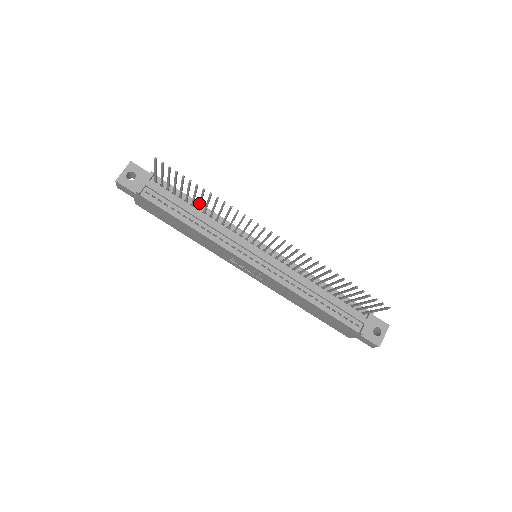
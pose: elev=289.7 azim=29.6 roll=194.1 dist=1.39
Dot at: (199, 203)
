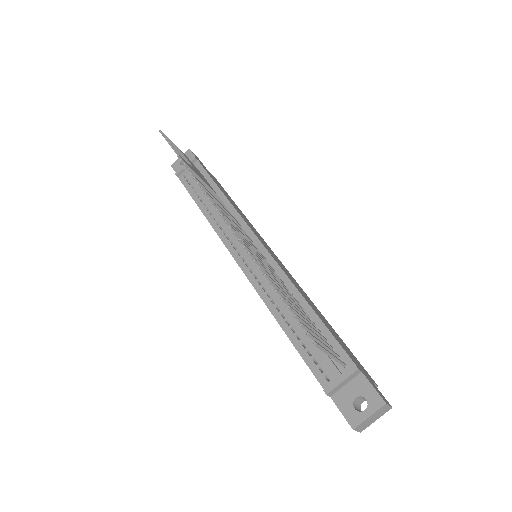
Dot at: occluded
